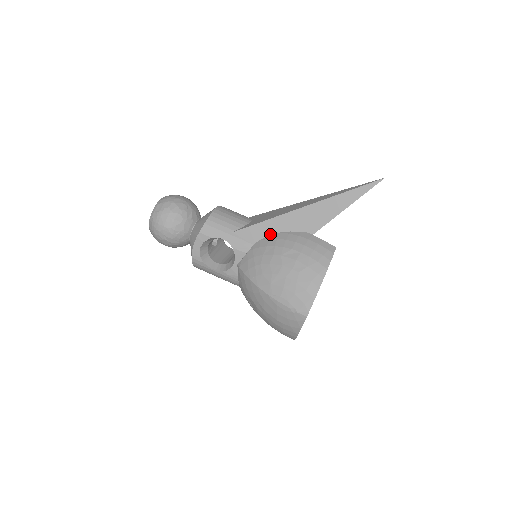
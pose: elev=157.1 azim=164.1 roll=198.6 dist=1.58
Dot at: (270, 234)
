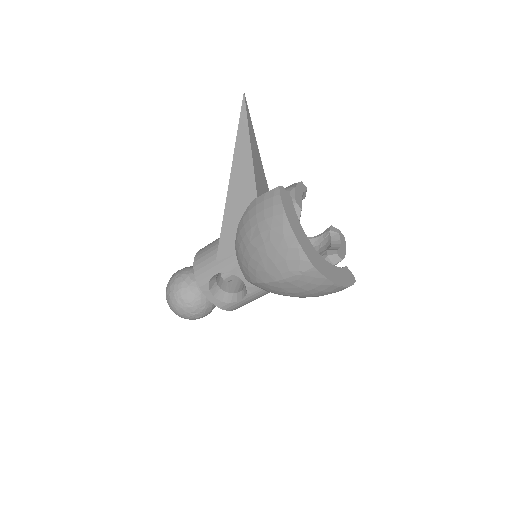
Dot at: (235, 233)
